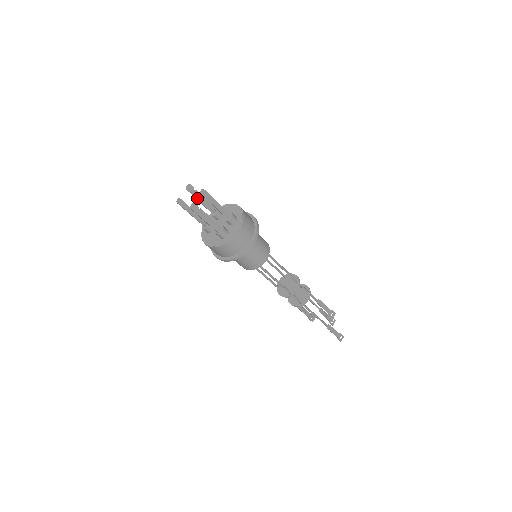
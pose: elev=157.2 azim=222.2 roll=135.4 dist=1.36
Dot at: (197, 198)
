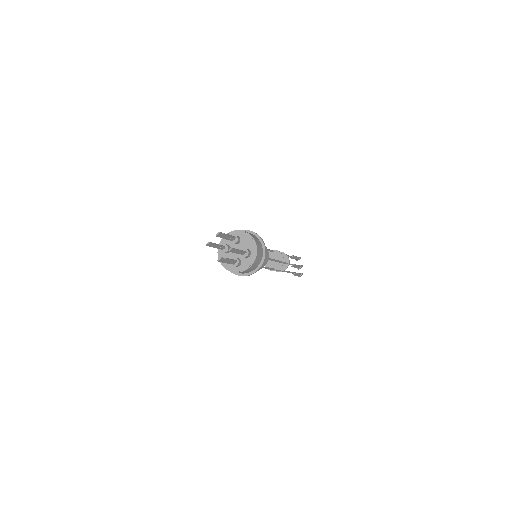
Dot at: (223, 237)
